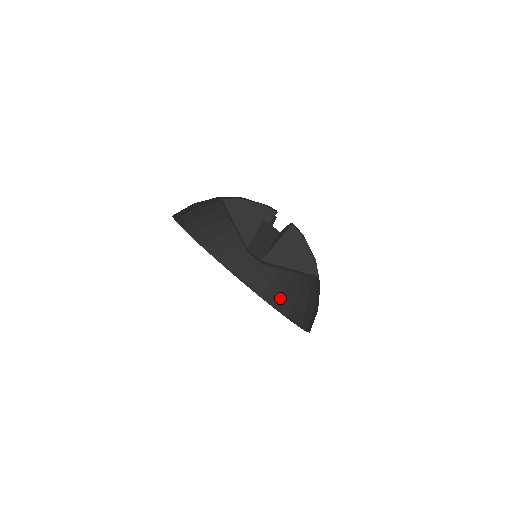
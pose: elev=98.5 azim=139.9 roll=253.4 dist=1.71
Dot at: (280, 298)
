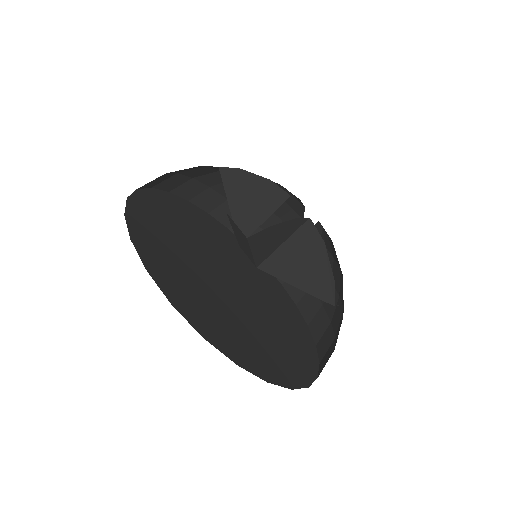
Dot at: (219, 205)
